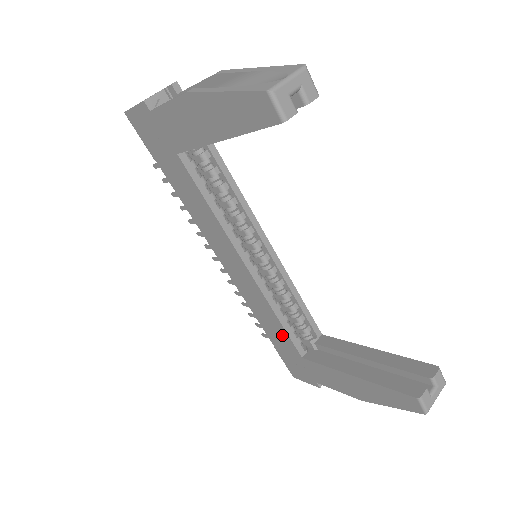
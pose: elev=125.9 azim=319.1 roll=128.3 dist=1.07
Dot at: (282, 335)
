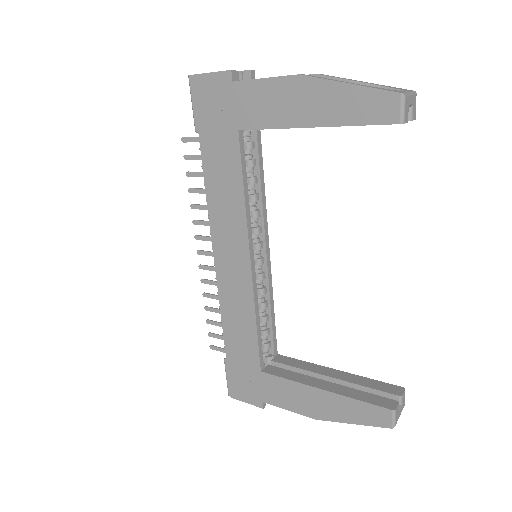
Dot at: (249, 344)
